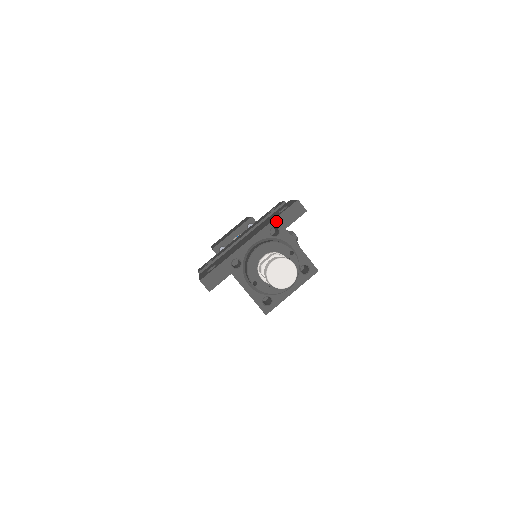
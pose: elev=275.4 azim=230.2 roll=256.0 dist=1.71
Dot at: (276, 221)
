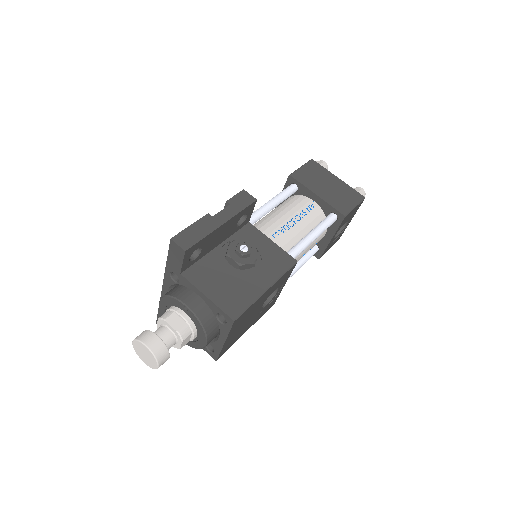
Dot at: (169, 266)
